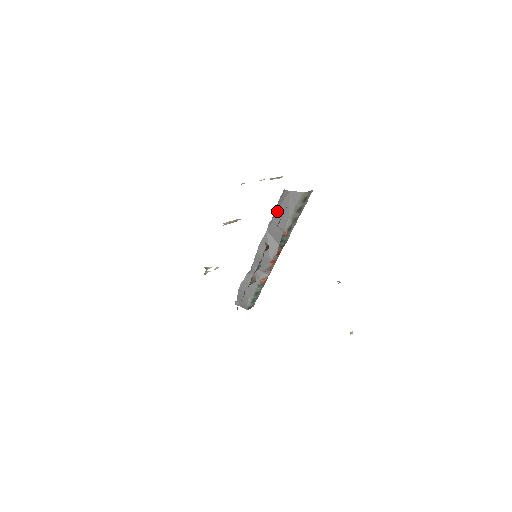
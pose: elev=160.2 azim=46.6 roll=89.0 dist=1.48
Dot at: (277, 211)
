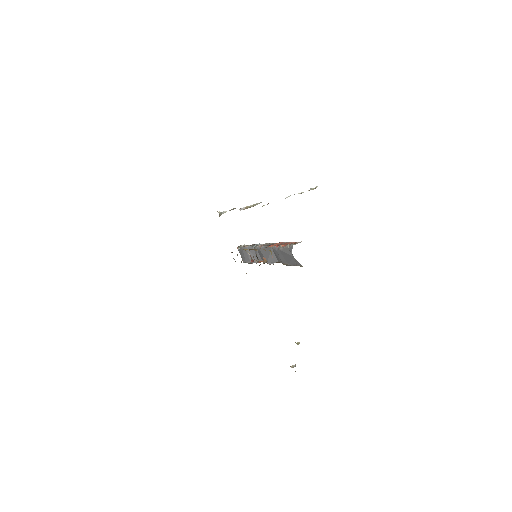
Dot at: (282, 251)
